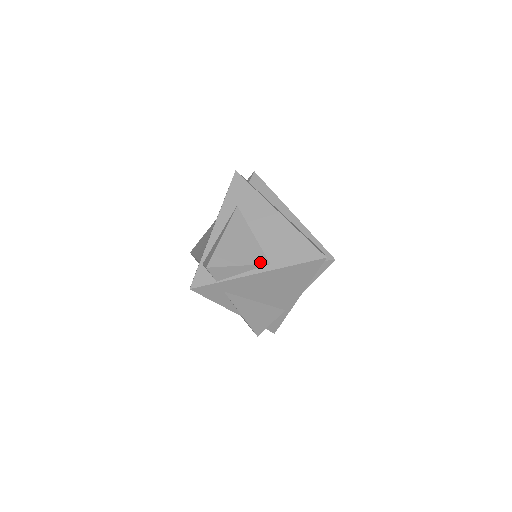
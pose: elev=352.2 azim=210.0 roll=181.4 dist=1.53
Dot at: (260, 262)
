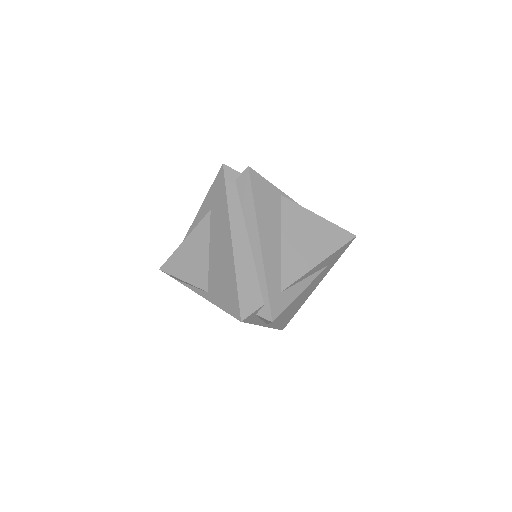
Dot at: (200, 286)
